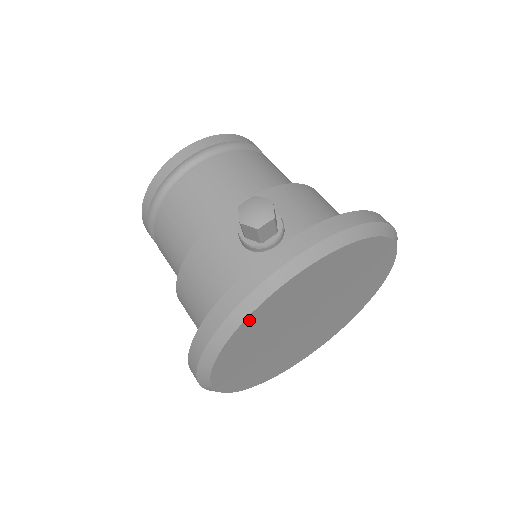
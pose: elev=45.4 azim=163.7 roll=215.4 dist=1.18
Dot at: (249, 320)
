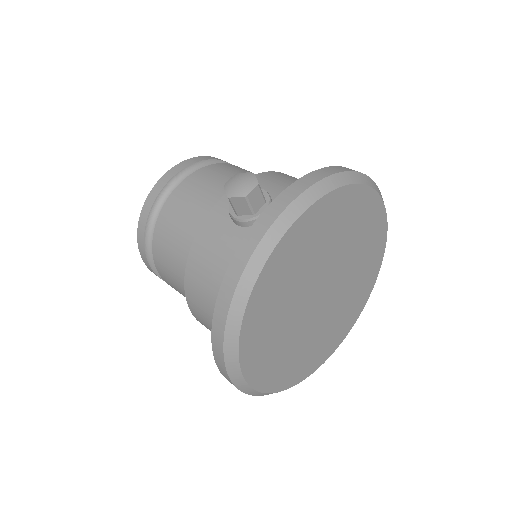
Dot at: (261, 282)
